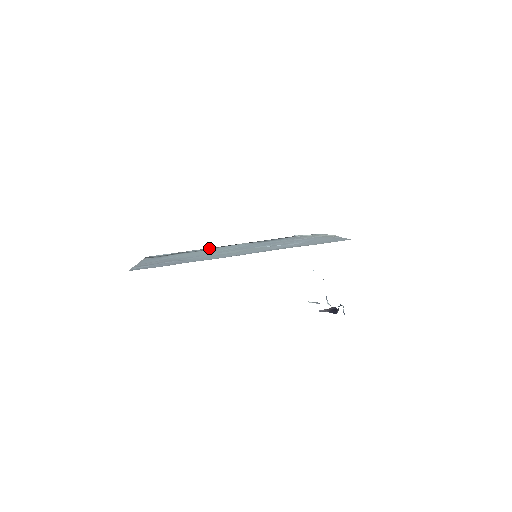
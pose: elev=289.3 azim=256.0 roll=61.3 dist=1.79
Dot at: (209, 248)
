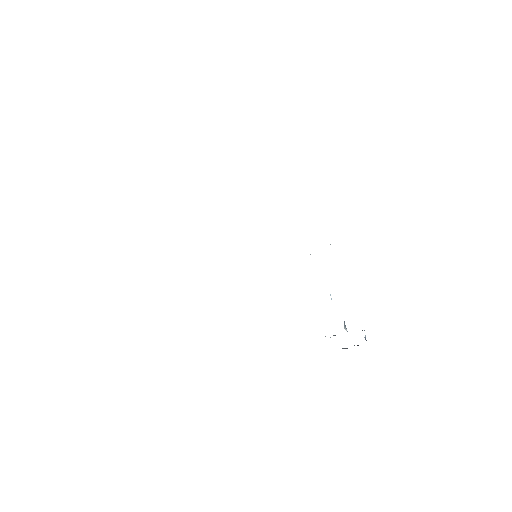
Dot at: occluded
